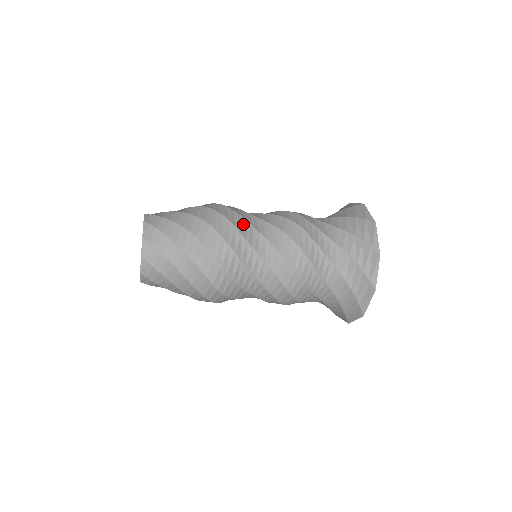
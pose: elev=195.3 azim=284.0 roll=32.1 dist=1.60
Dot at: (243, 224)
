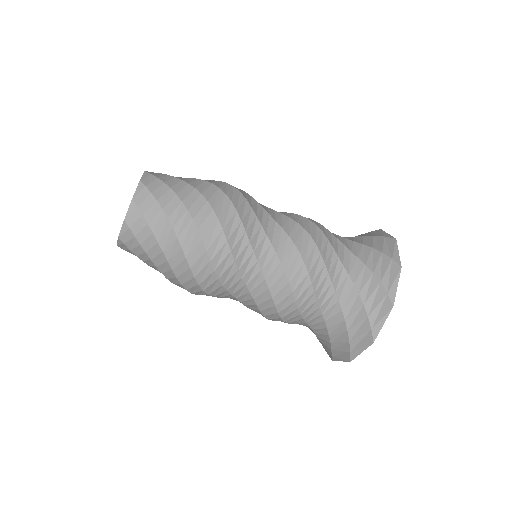
Dot at: (254, 202)
